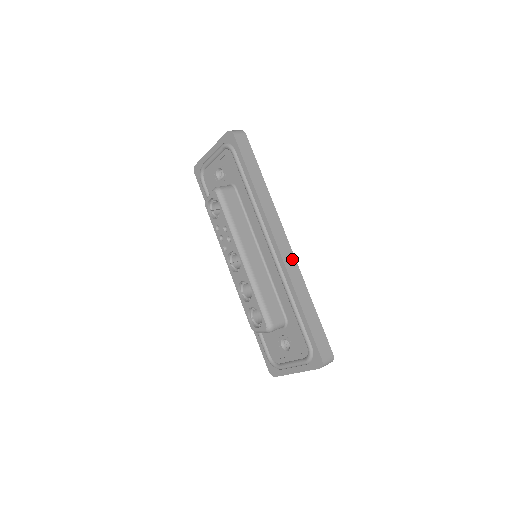
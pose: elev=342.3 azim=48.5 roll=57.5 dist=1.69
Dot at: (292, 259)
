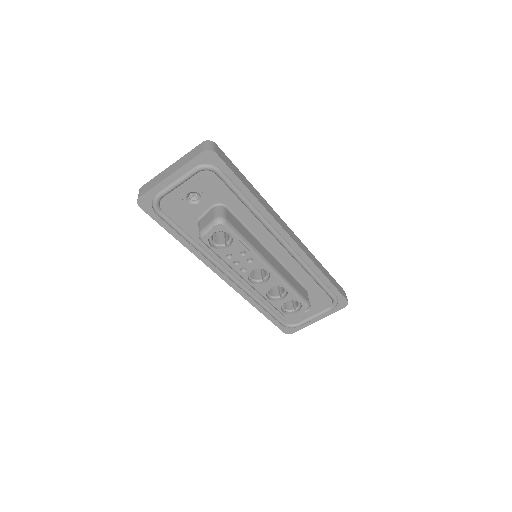
Dot at: (301, 243)
